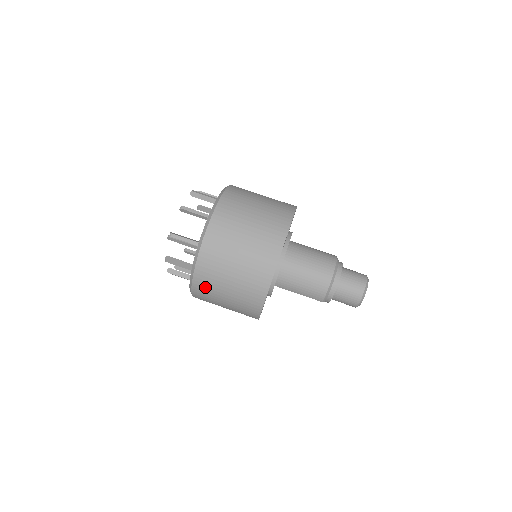
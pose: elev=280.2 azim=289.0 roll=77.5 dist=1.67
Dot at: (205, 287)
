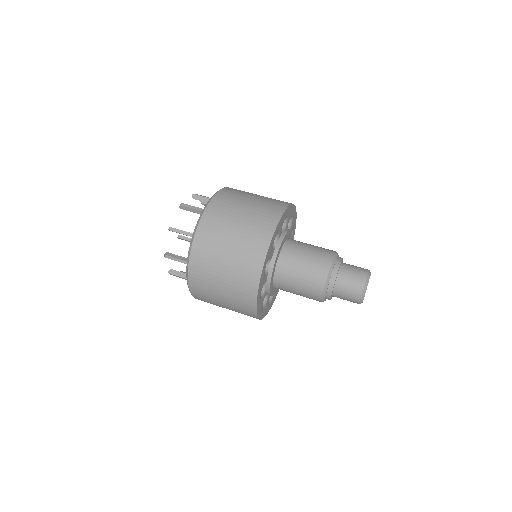
Dot at: (204, 300)
